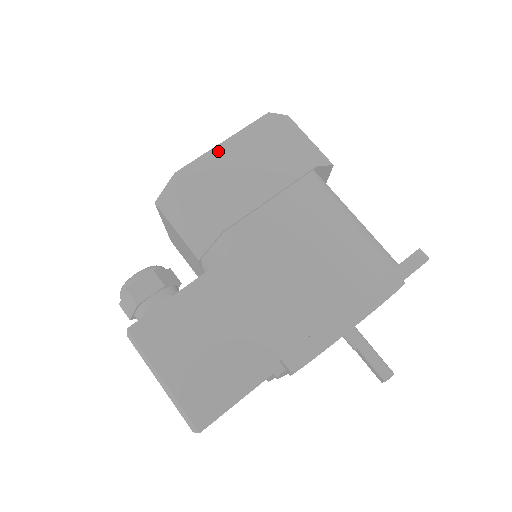
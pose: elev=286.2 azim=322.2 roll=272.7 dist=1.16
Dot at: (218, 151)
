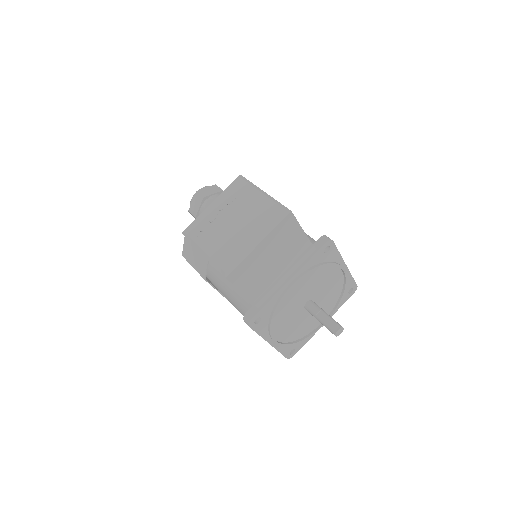
Dot at: occluded
